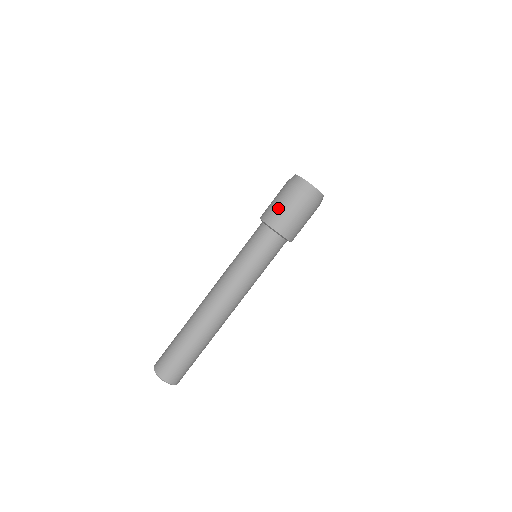
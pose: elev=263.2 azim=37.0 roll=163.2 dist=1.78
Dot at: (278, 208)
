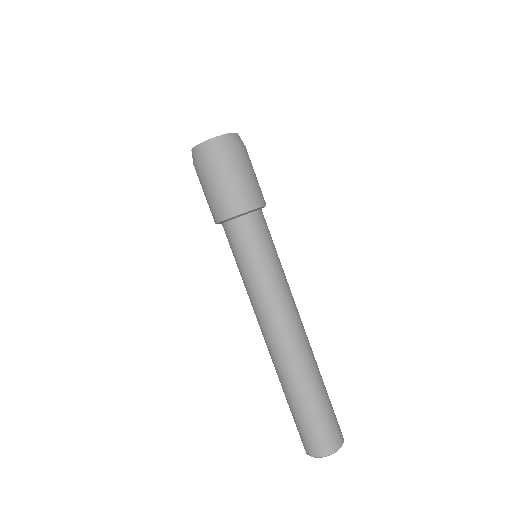
Dot at: (216, 194)
